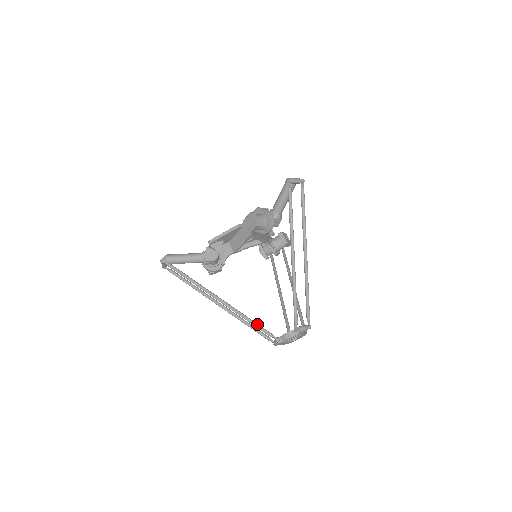
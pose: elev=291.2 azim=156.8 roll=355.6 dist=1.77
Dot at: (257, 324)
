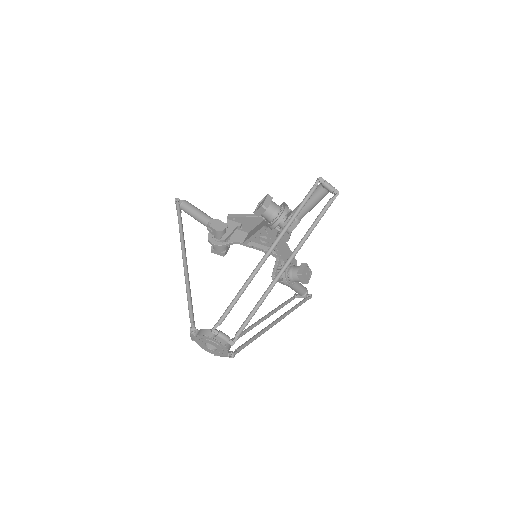
Dot at: (191, 300)
